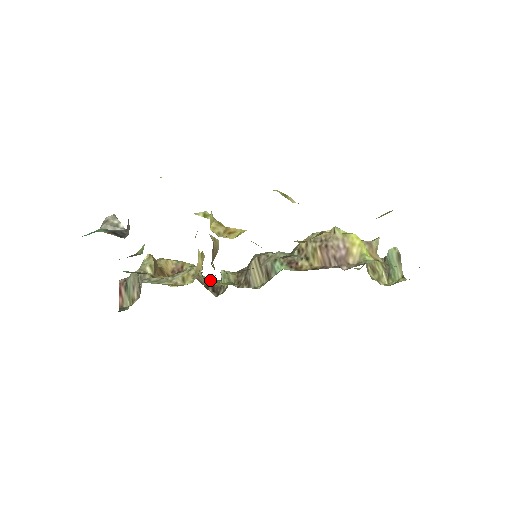
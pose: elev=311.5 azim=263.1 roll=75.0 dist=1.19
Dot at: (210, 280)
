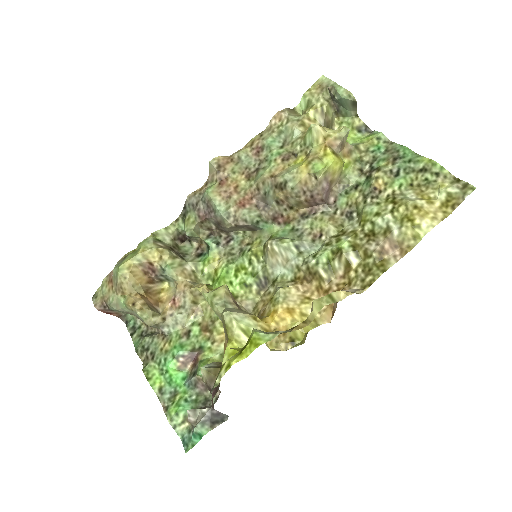
Dot at: (167, 232)
